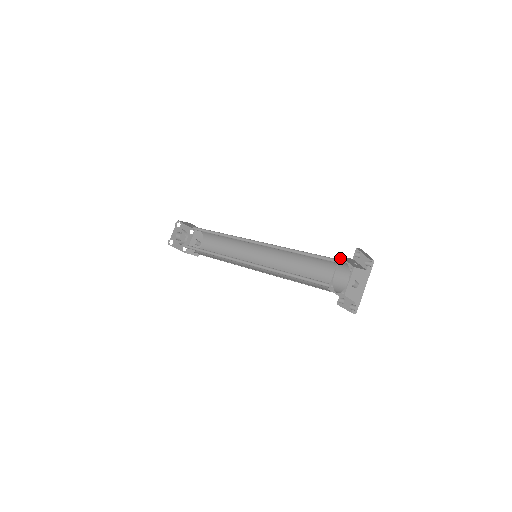
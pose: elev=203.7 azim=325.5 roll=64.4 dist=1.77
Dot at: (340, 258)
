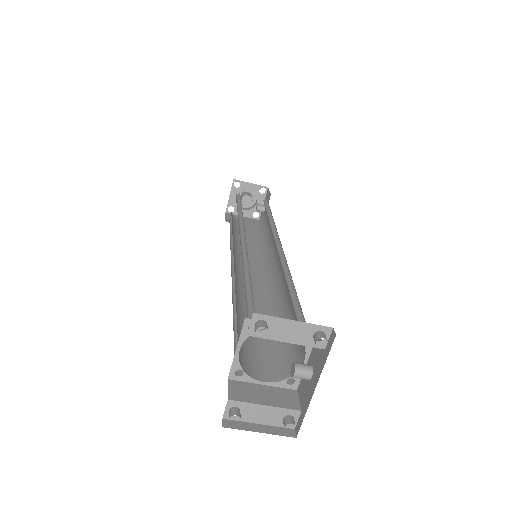
Dot at: (249, 321)
